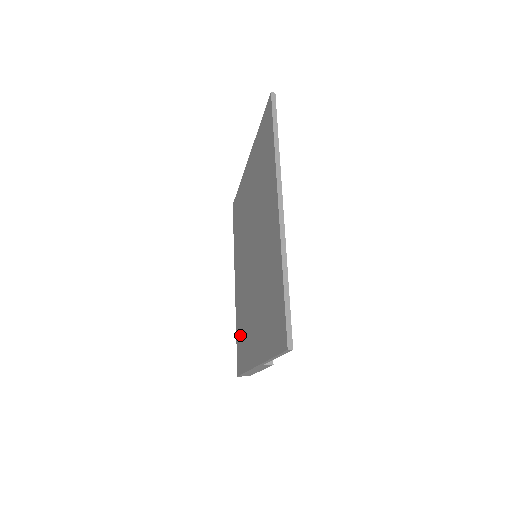
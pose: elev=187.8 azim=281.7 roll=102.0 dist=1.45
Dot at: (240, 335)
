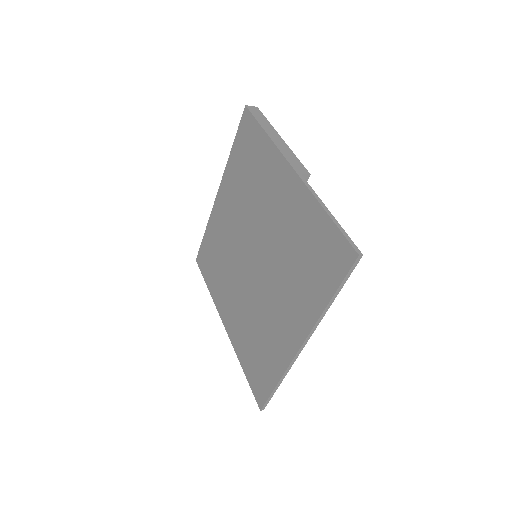
Dot at: (211, 252)
